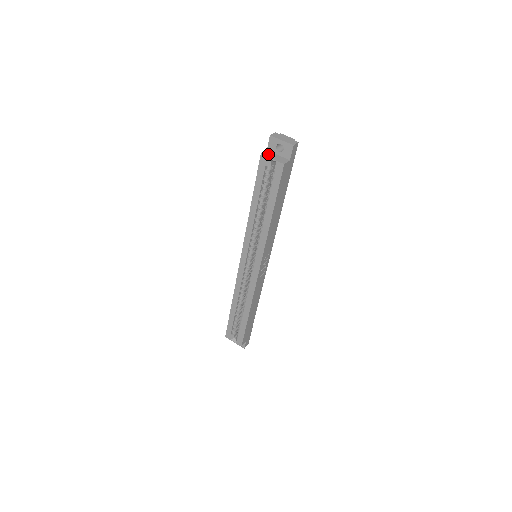
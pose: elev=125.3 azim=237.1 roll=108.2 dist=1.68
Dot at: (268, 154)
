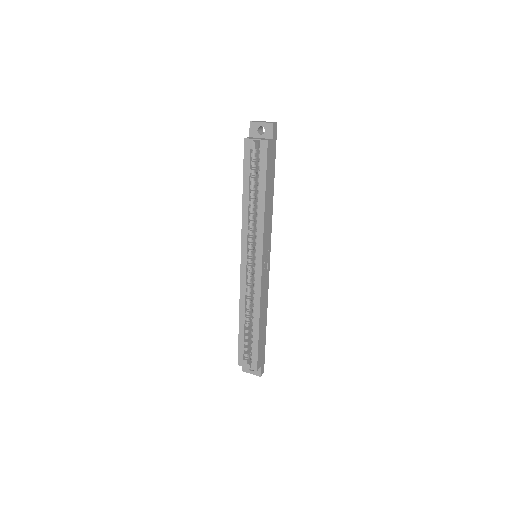
Dot at: (251, 138)
